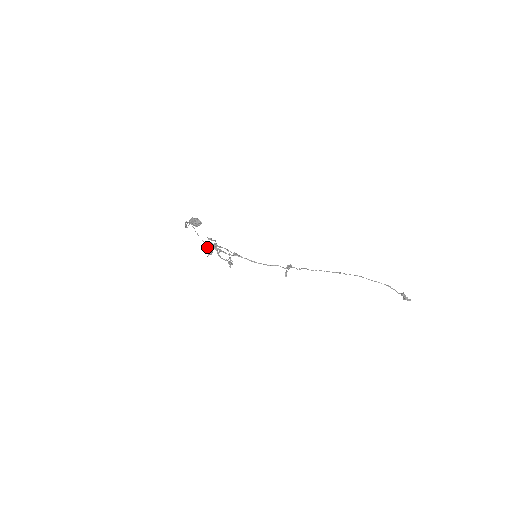
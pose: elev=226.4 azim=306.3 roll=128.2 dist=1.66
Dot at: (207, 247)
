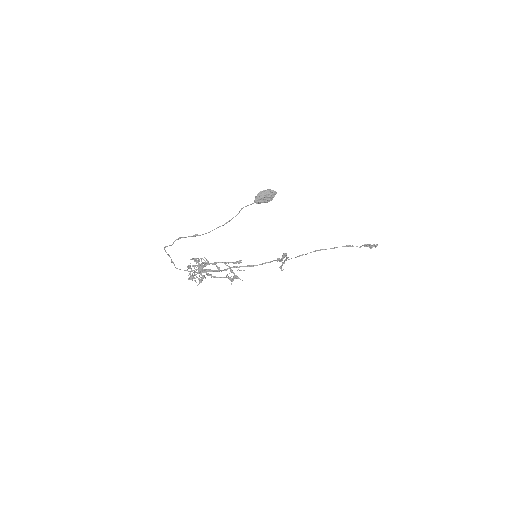
Dot at: (192, 273)
